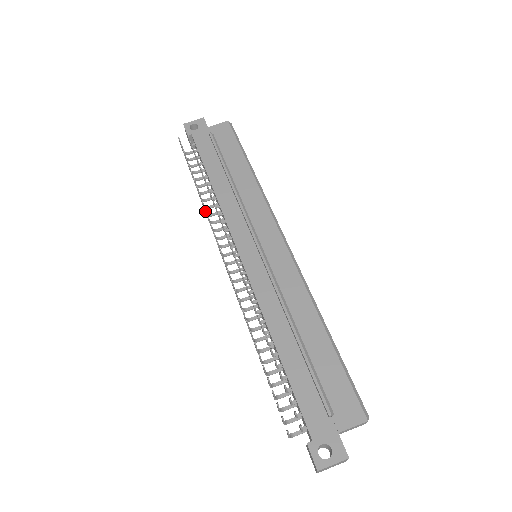
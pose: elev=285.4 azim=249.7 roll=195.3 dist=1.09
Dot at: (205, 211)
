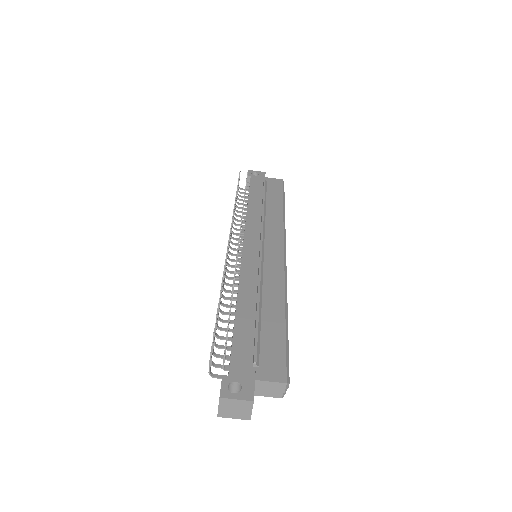
Dot at: (233, 211)
